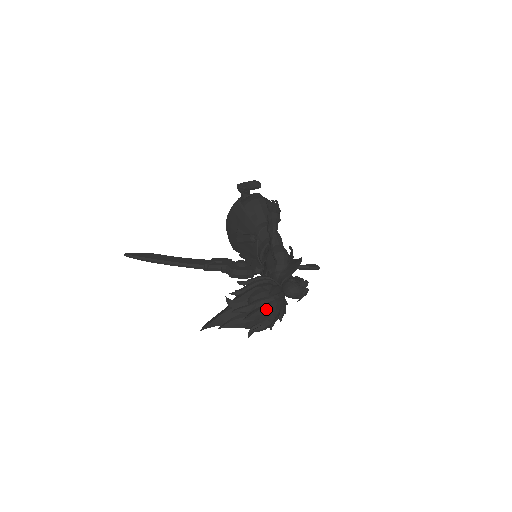
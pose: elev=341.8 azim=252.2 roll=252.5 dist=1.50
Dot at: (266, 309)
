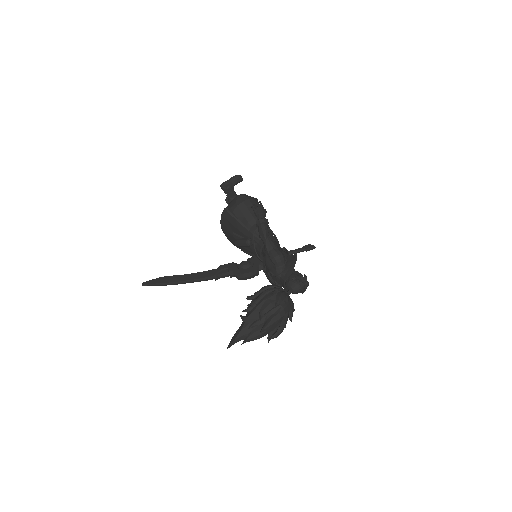
Dot at: (276, 317)
